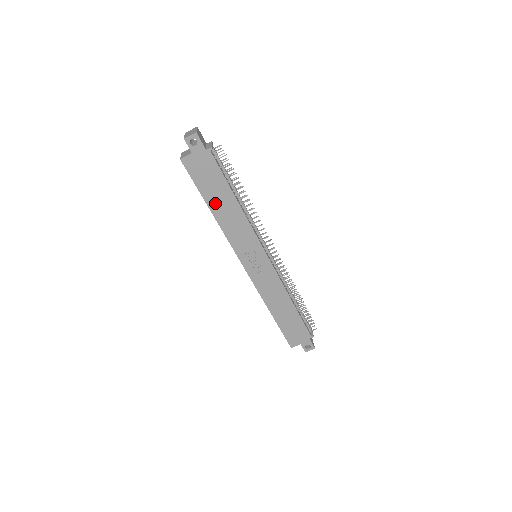
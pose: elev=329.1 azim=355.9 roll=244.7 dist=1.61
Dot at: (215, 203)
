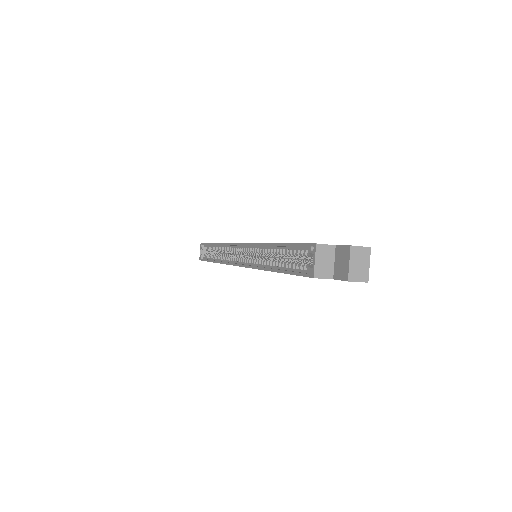
Dot at: occluded
